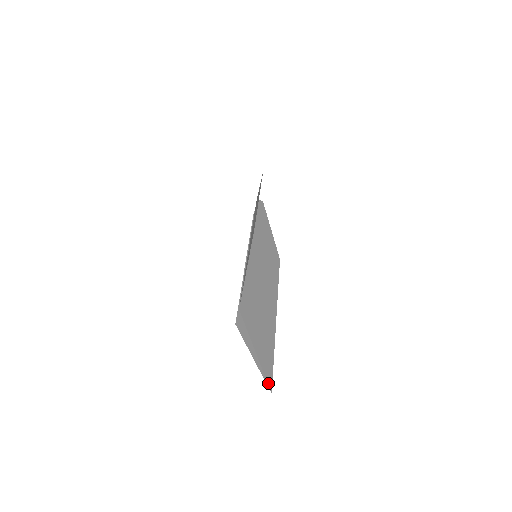
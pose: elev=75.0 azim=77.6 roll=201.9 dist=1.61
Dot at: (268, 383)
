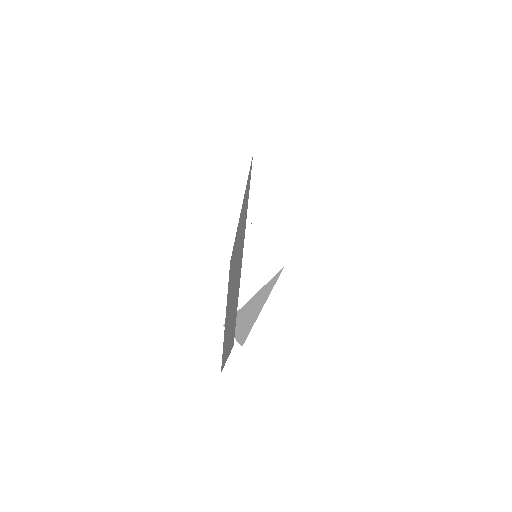
Dot at: occluded
